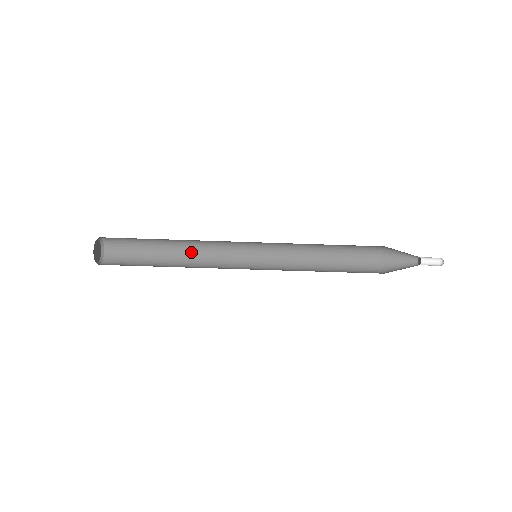
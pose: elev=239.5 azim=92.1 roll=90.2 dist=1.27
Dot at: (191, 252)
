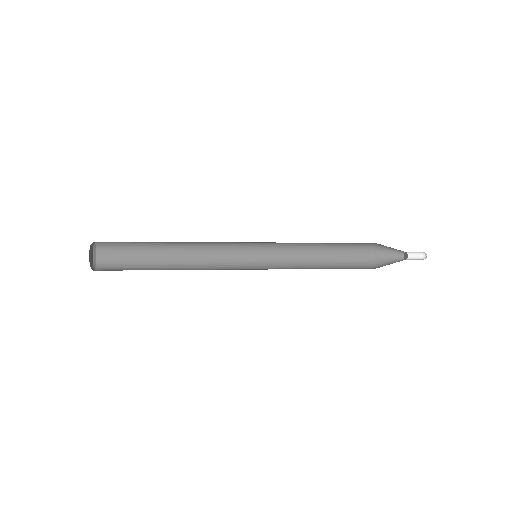
Dot at: (189, 243)
